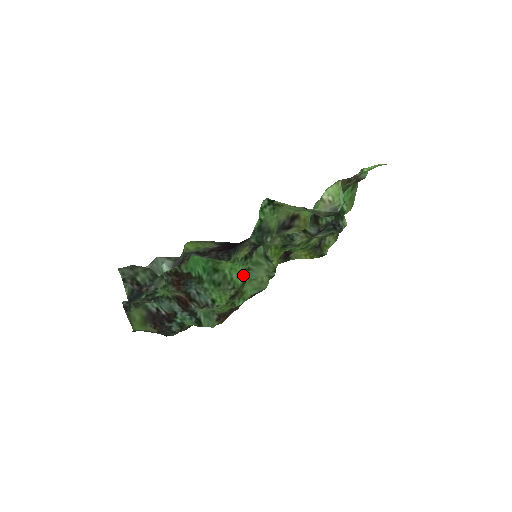
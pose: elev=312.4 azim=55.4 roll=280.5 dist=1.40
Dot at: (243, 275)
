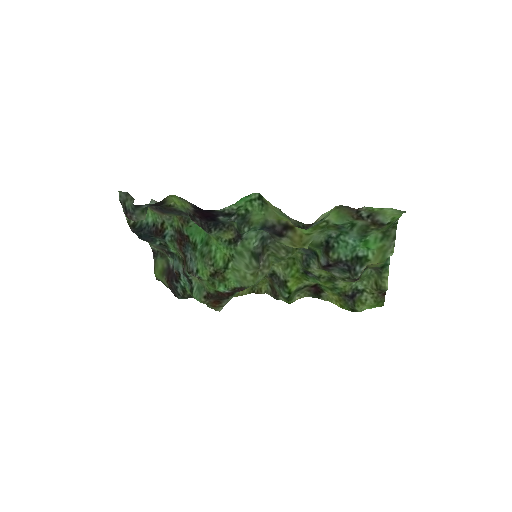
Dot at: (228, 260)
